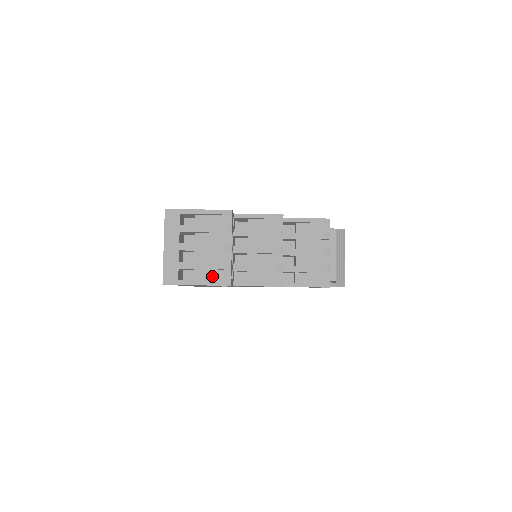
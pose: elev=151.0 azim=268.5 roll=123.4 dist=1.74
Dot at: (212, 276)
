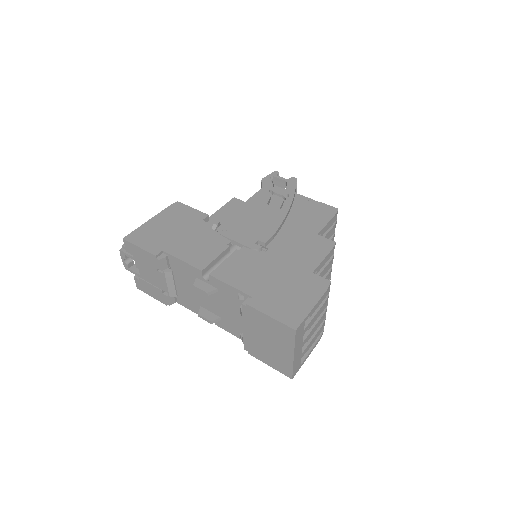
Dot at: occluded
